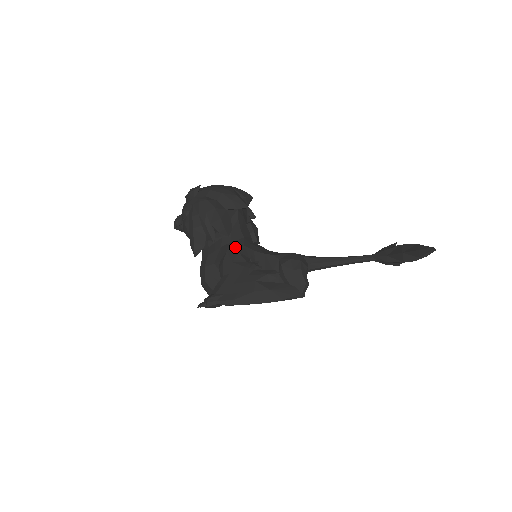
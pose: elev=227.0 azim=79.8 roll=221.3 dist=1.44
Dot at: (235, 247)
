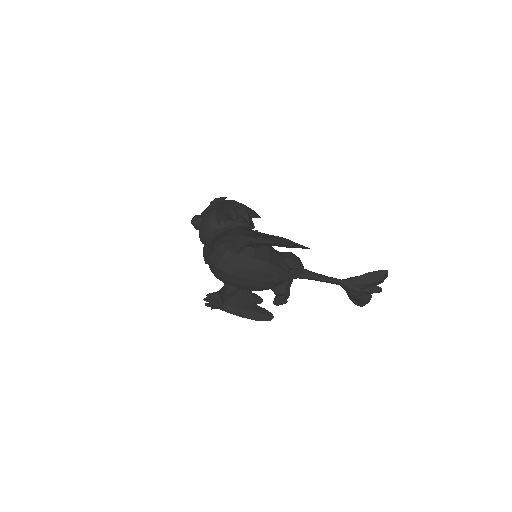
Dot at: occluded
